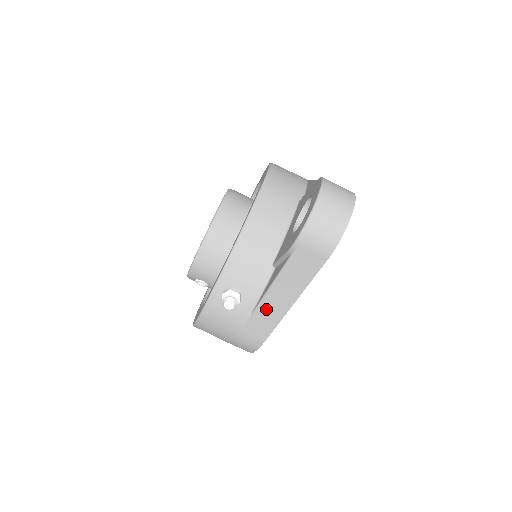
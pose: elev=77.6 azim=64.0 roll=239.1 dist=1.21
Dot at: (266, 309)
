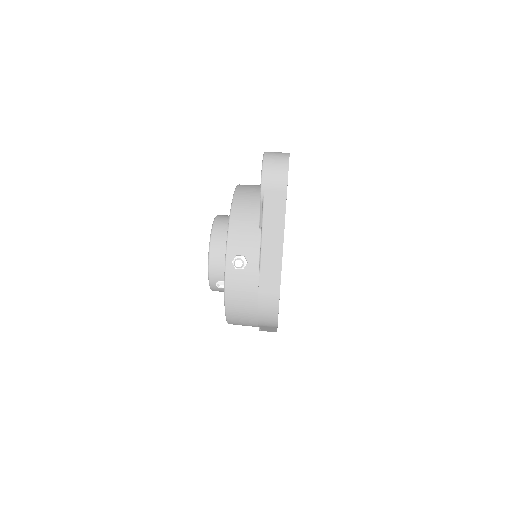
Dot at: (267, 260)
